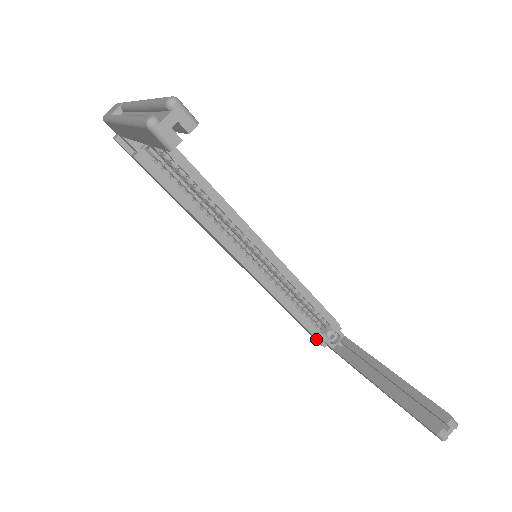
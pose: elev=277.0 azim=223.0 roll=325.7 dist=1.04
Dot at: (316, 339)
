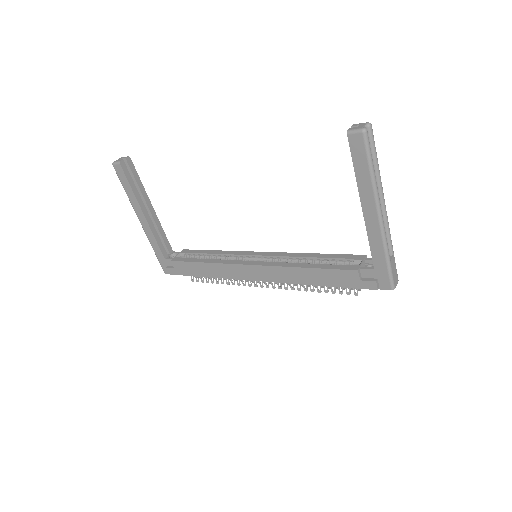
Dot at: (351, 273)
